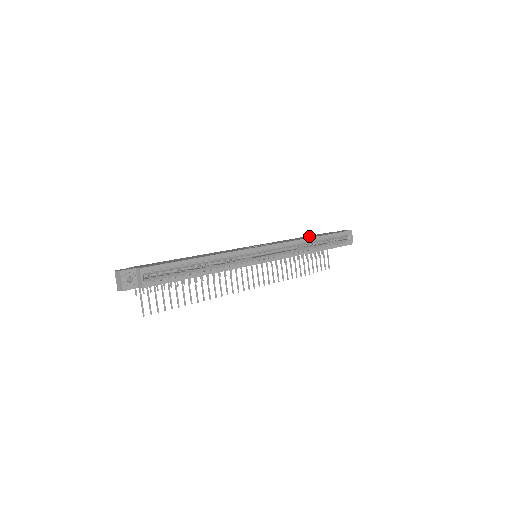
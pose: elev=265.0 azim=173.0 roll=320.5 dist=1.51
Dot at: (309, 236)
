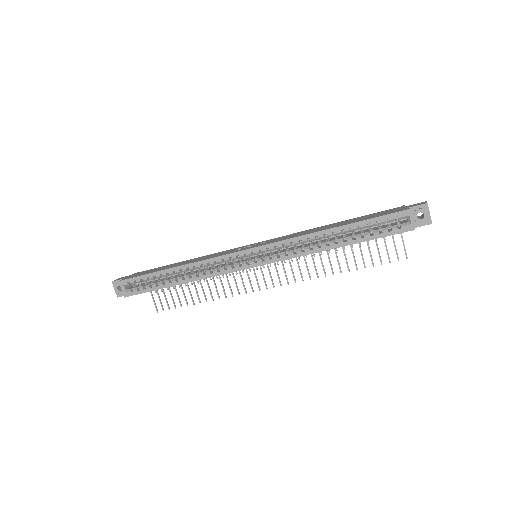
Dot at: (342, 222)
